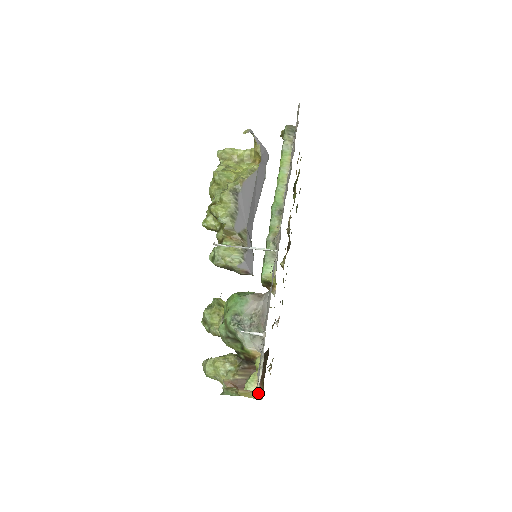
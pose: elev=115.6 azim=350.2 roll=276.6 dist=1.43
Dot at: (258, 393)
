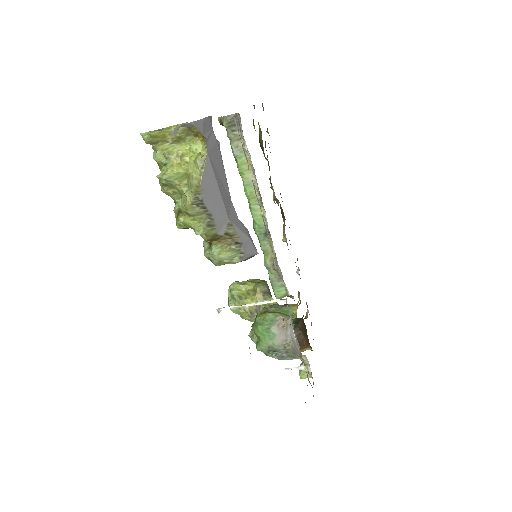
Dot at: (308, 348)
